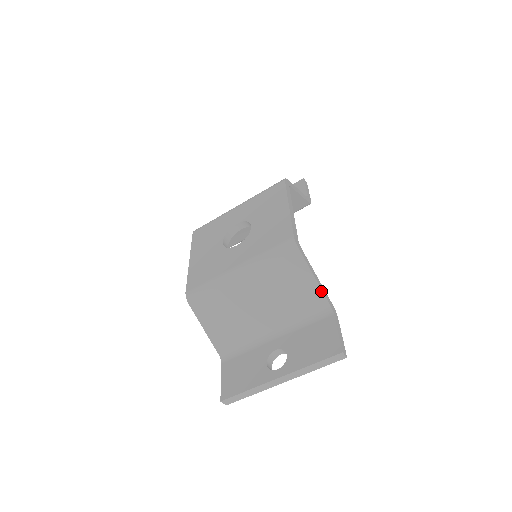
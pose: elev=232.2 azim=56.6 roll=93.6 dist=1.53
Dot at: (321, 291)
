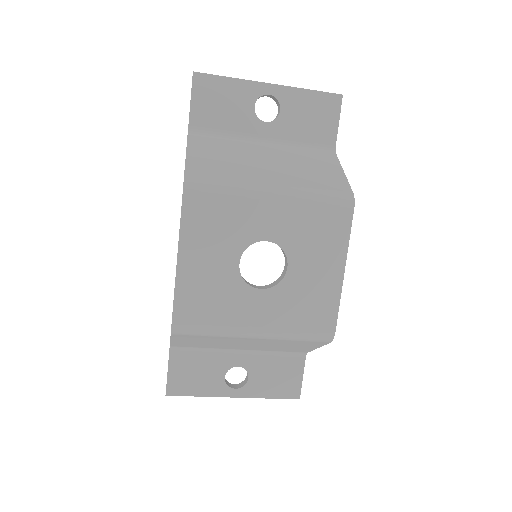
Dot at: (312, 350)
